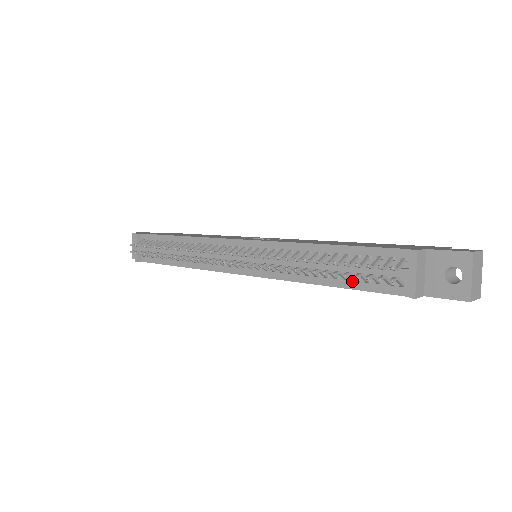
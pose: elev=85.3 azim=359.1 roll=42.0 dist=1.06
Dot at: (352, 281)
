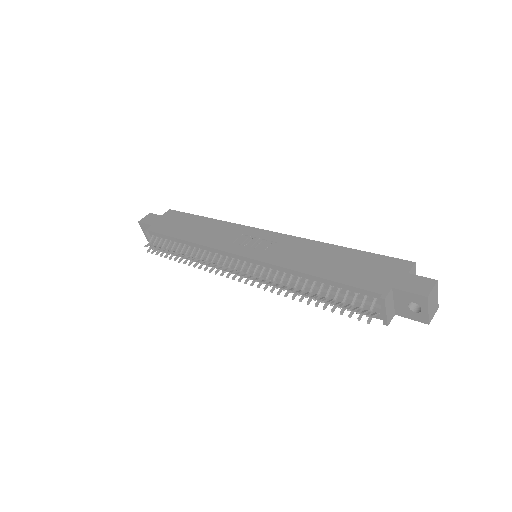
Dot at: occluded
